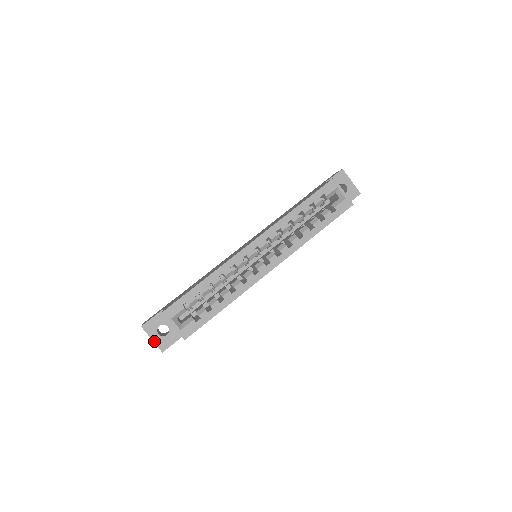
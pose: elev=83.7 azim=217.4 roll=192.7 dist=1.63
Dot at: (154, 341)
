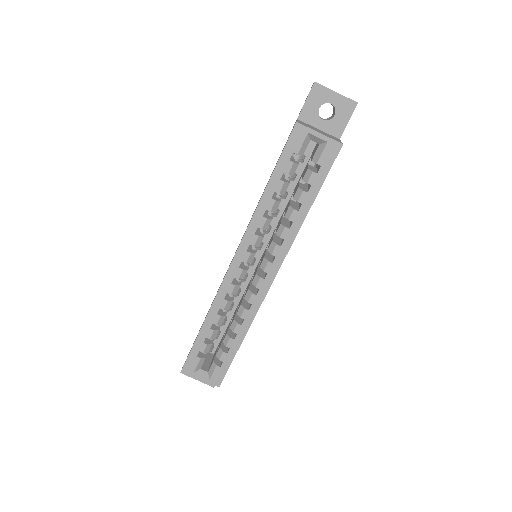
Dot at: (200, 381)
